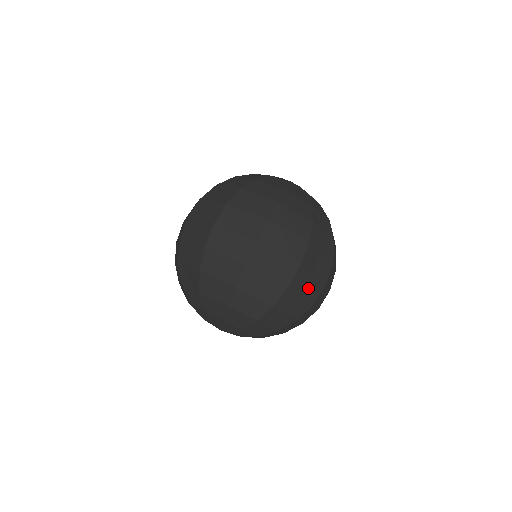
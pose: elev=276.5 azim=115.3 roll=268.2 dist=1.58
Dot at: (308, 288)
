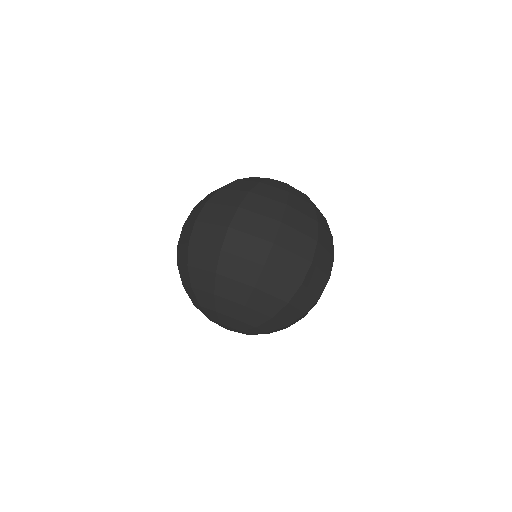
Dot at: (316, 284)
